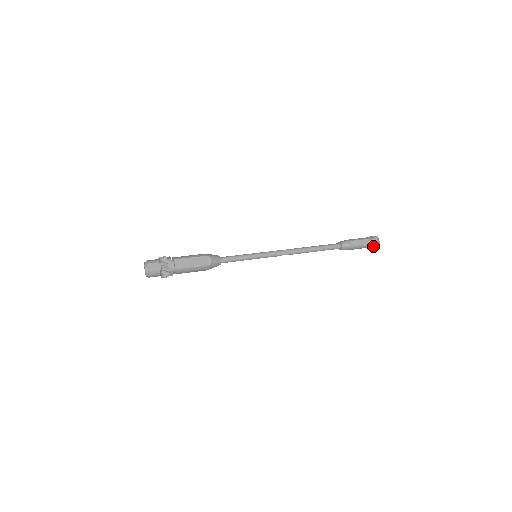
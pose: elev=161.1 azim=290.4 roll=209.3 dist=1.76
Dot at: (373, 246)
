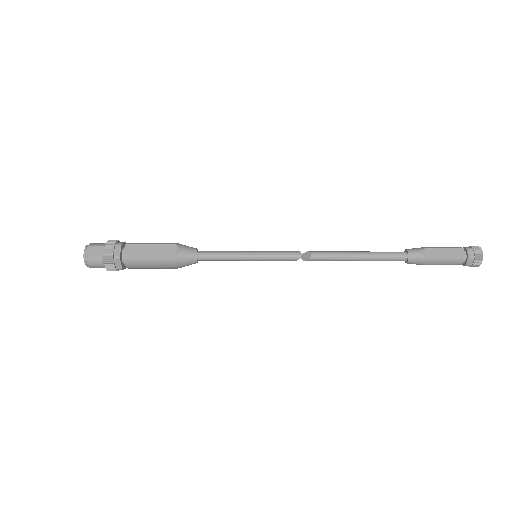
Dot at: (470, 262)
